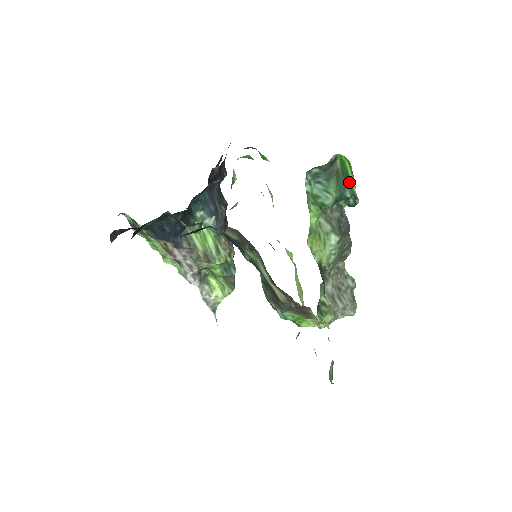
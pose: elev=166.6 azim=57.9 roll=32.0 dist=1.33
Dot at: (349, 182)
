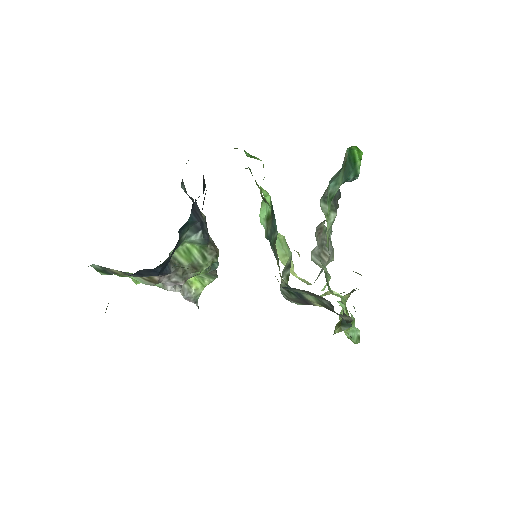
Dot at: (355, 166)
